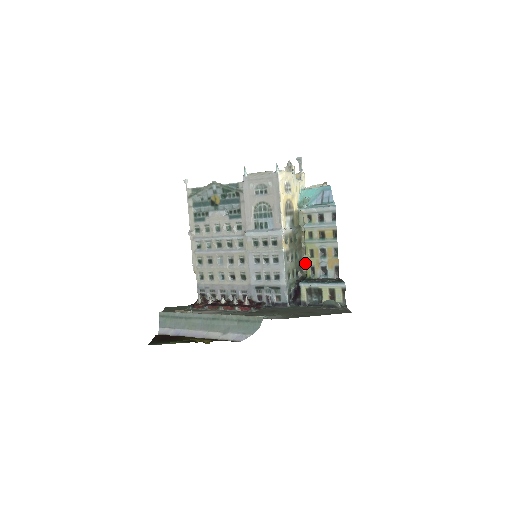
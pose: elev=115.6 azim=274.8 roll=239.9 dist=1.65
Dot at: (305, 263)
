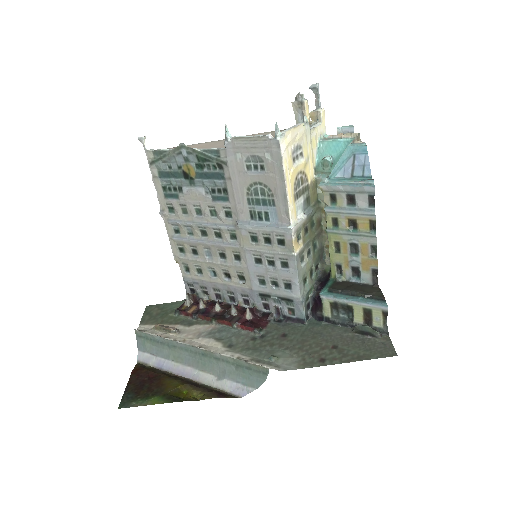
Dot at: (328, 251)
